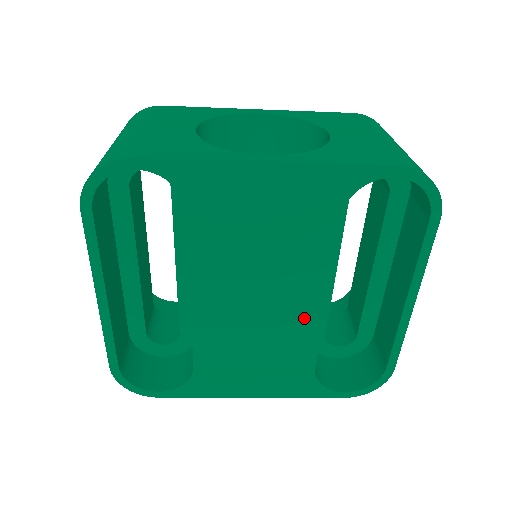
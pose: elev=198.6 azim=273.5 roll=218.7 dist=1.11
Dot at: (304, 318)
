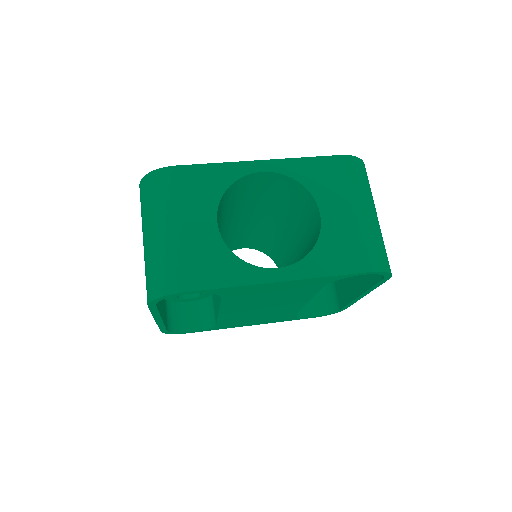
Dot at: (292, 307)
